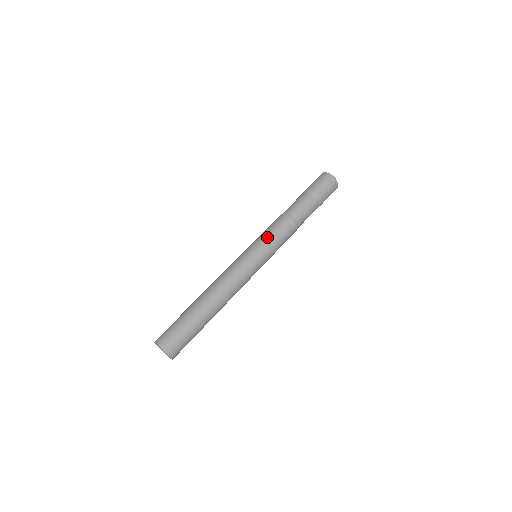
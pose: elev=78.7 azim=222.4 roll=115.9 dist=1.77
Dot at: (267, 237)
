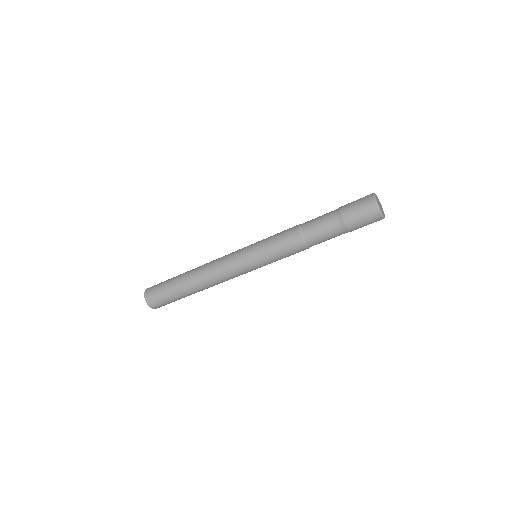
Dot at: (267, 244)
